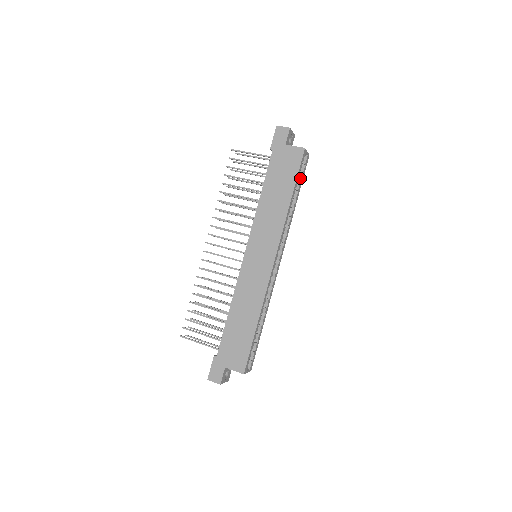
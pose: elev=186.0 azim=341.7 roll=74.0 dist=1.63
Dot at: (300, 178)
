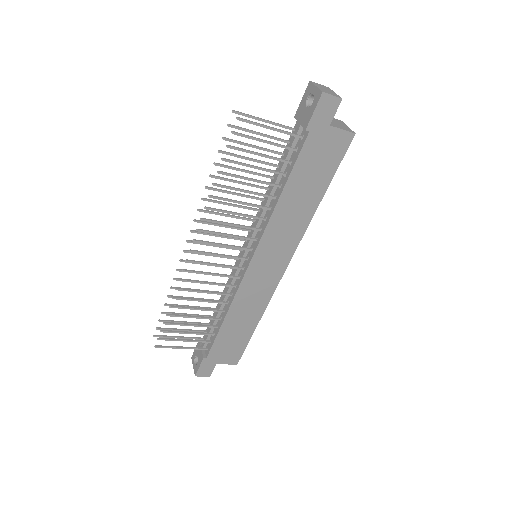
Dot at: occluded
